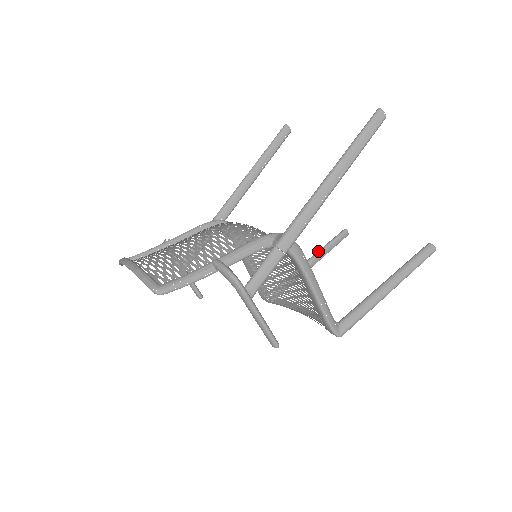
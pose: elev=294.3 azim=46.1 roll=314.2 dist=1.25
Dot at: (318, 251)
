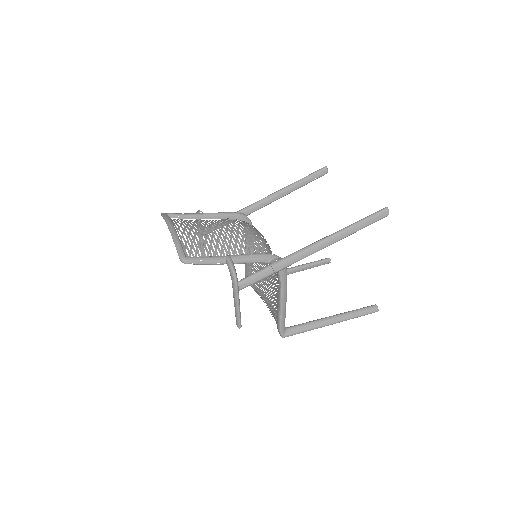
Dot at: (302, 265)
